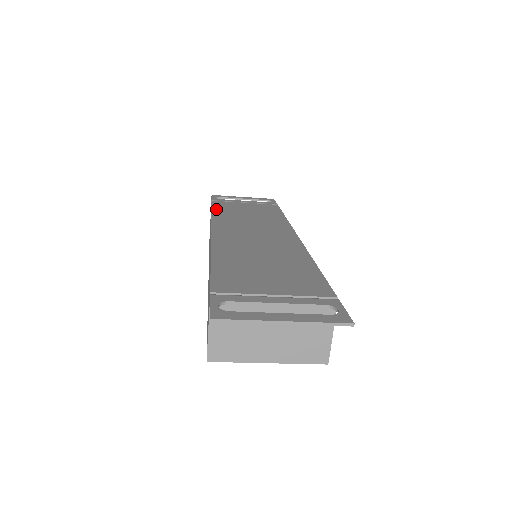
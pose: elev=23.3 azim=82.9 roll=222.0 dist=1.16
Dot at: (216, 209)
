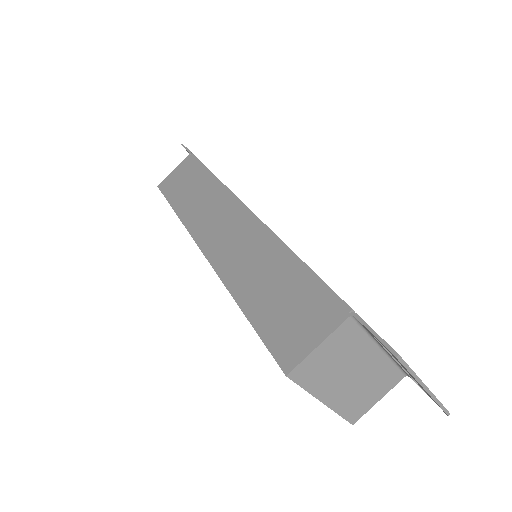
Dot at: occluded
